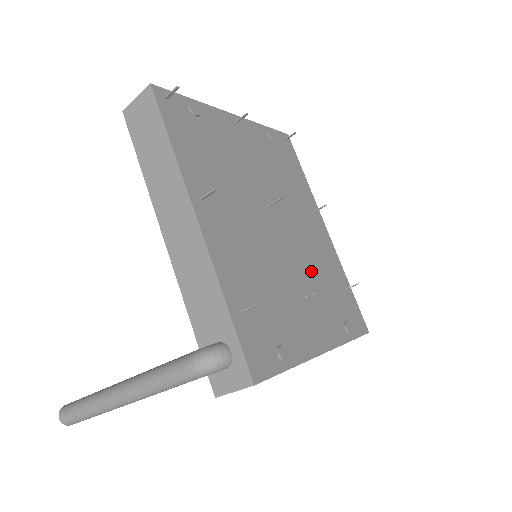
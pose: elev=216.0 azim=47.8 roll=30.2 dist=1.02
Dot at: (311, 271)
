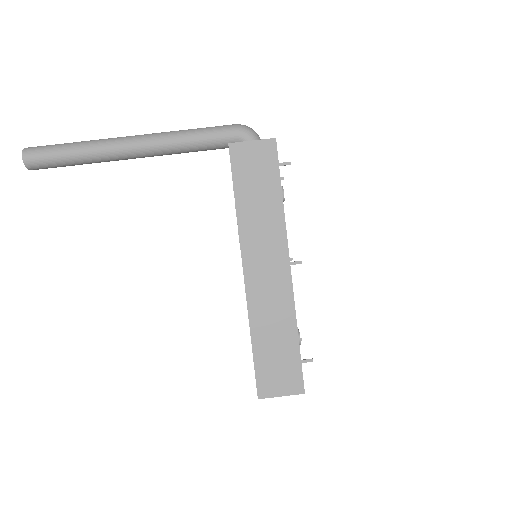
Dot at: occluded
